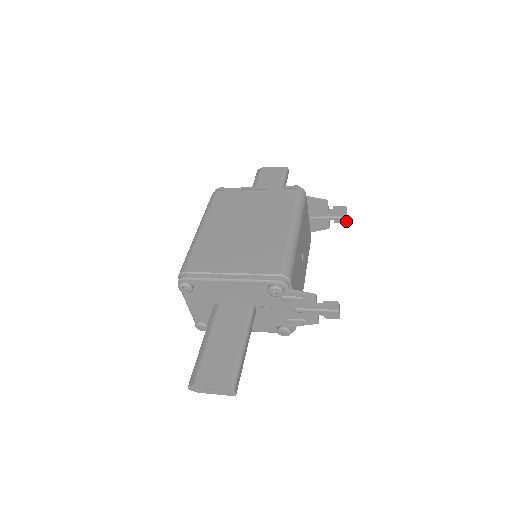
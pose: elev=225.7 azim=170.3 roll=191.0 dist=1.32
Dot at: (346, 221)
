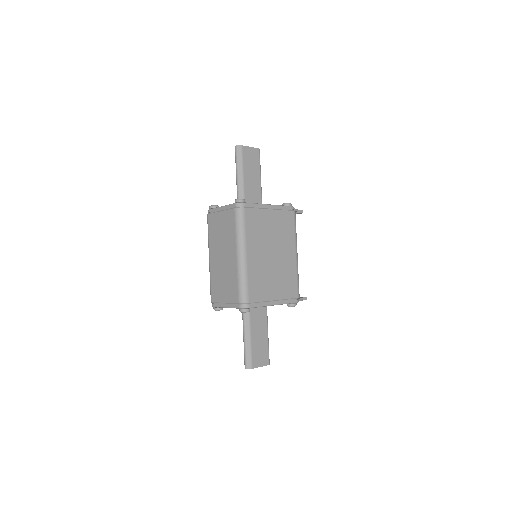
Dot at: occluded
